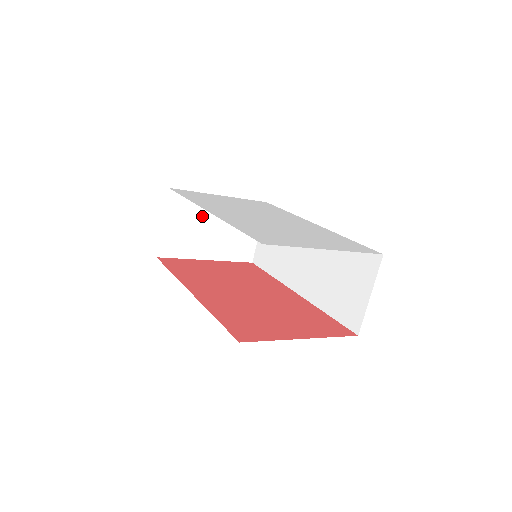
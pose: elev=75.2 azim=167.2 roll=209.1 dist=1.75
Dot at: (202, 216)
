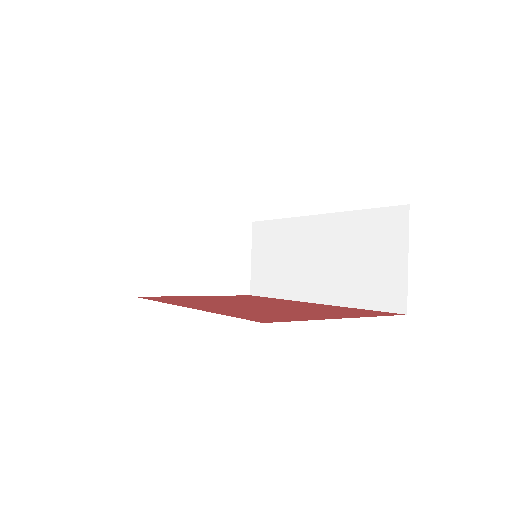
Dot at: (182, 242)
